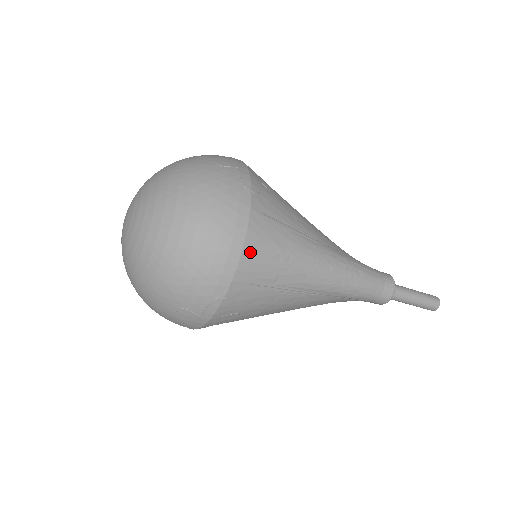
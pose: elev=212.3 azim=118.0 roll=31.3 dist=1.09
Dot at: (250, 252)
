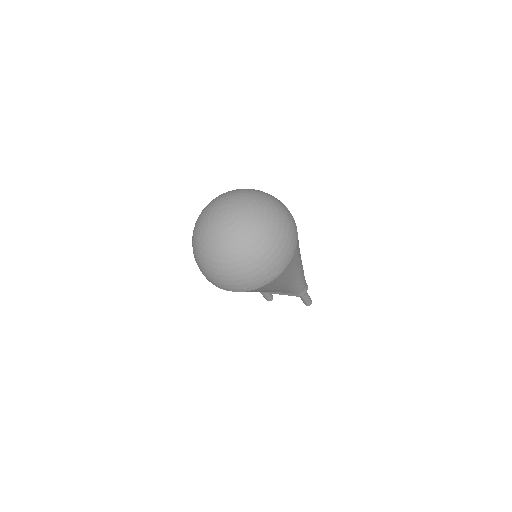
Dot at: (296, 251)
